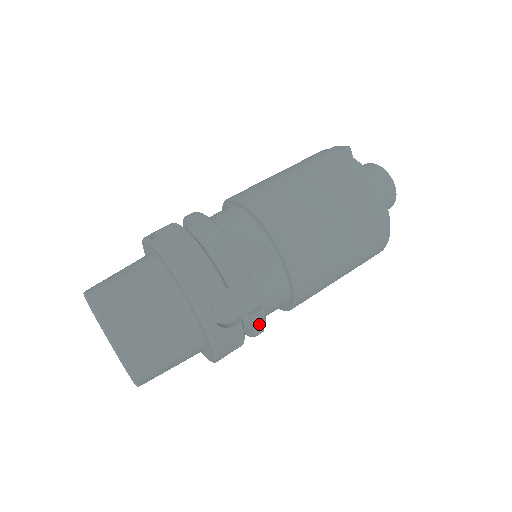
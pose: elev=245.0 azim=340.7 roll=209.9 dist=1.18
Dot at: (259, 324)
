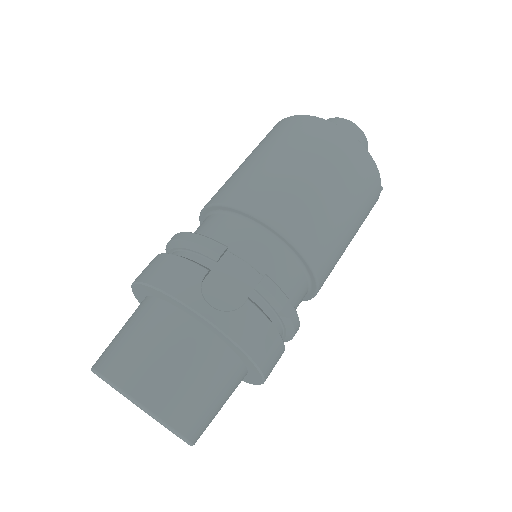
Dot at: (274, 296)
